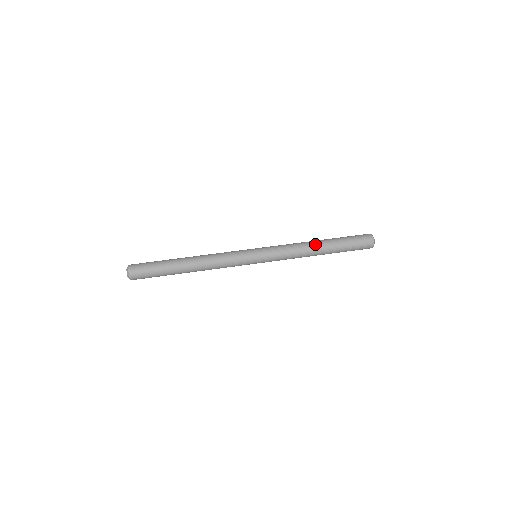
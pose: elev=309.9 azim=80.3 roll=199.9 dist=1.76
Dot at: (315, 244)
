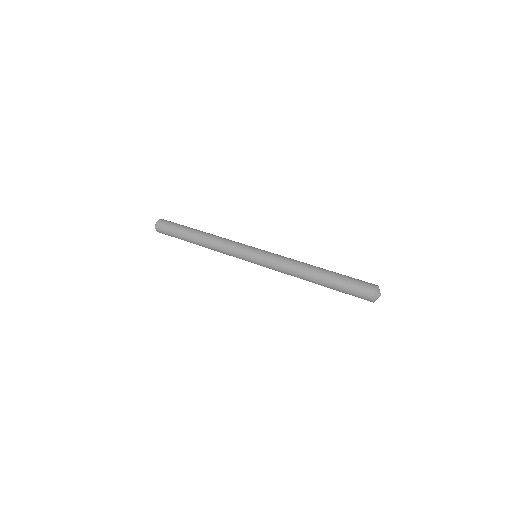
Dot at: occluded
